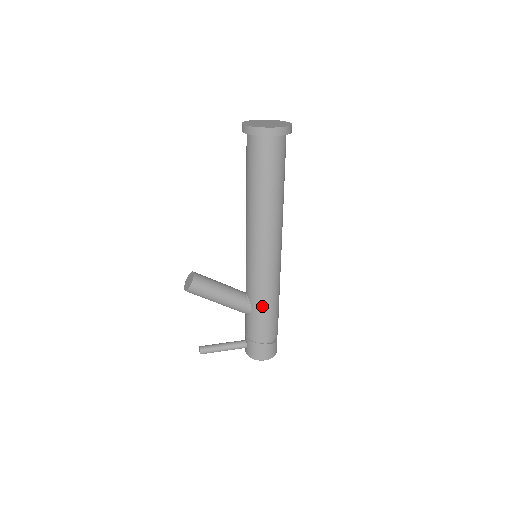
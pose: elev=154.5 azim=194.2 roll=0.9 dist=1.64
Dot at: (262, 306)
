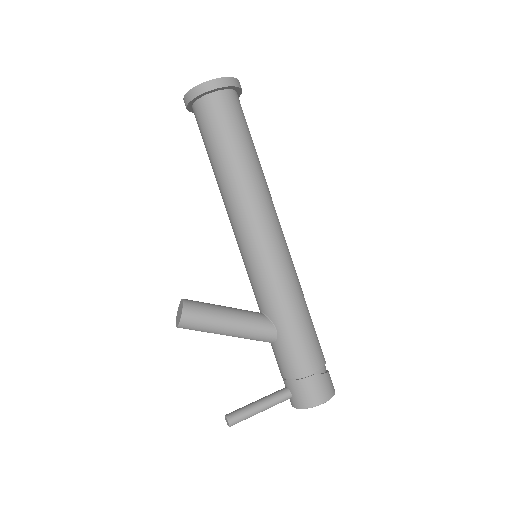
Dot at: (288, 317)
